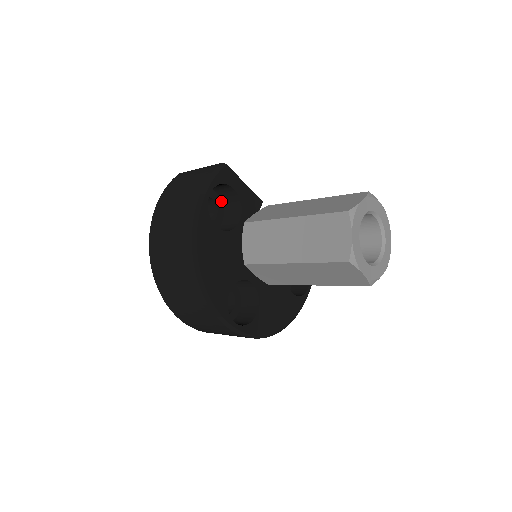
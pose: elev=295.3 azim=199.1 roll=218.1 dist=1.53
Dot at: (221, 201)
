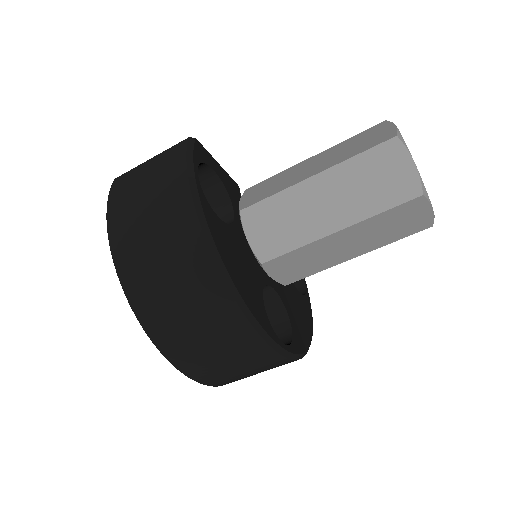
Dot at: occluded
